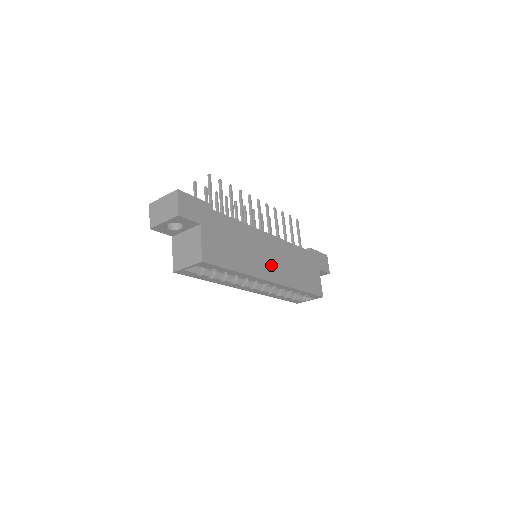
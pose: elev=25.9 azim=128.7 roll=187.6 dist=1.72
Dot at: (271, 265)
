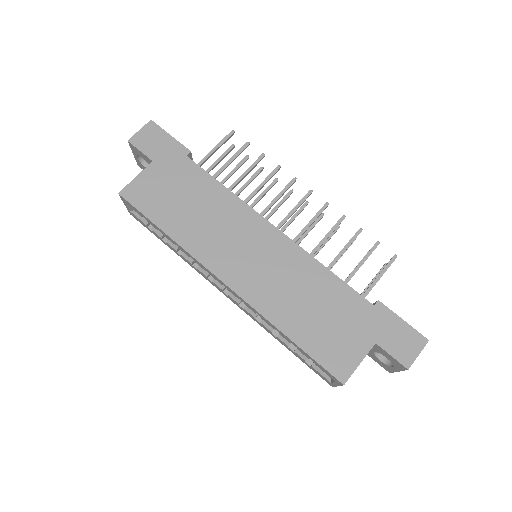
Dot at: (243, 264)
